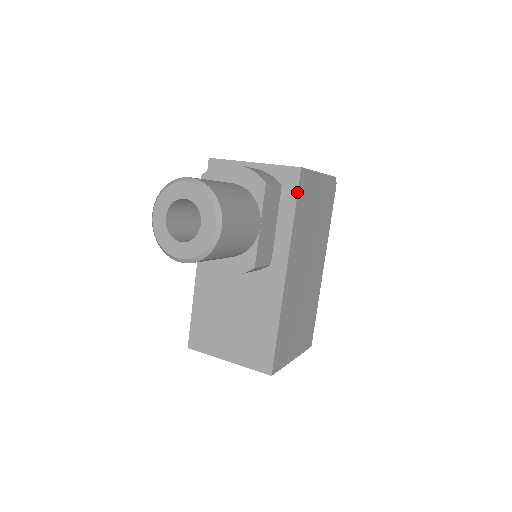
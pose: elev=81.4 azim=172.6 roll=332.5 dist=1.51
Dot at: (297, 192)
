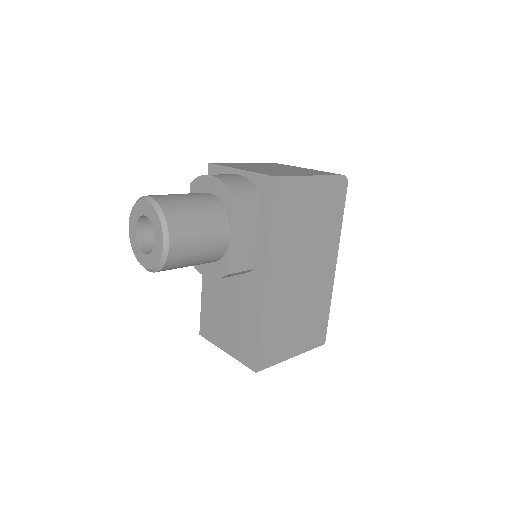
Dot at: (272, 201)
